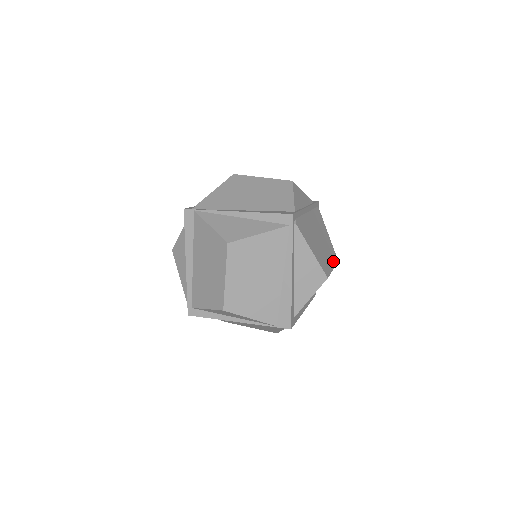
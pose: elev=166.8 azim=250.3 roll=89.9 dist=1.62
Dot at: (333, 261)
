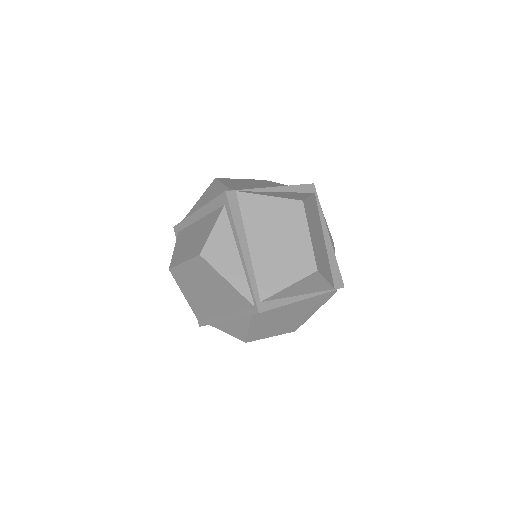
Dot at: occluded
